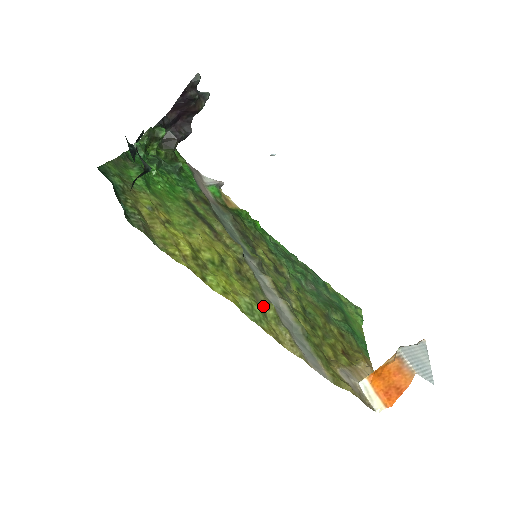
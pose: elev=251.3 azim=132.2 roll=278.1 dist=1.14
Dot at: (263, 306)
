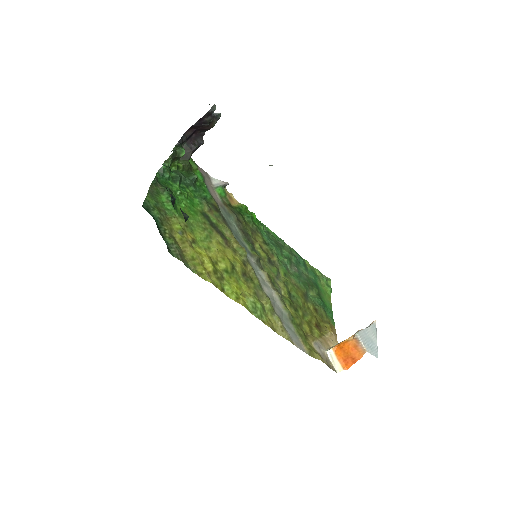
Dot at: (262, 301)
